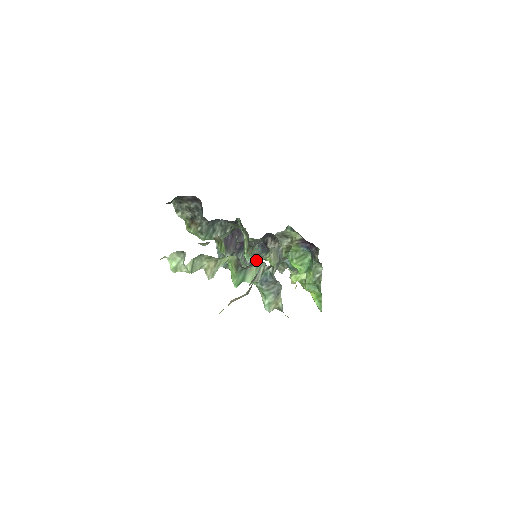
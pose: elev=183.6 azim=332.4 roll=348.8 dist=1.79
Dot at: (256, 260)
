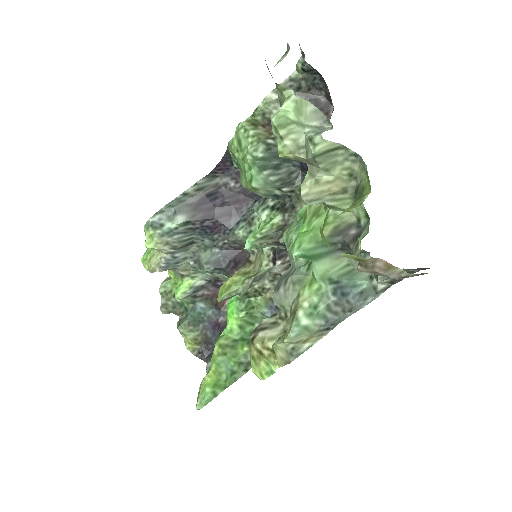
Dot at: (360, 255)
